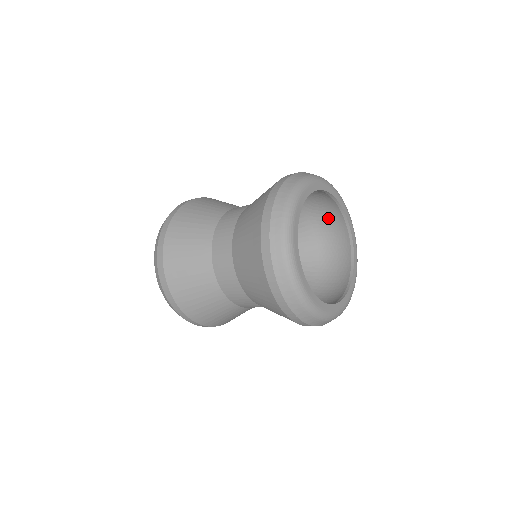
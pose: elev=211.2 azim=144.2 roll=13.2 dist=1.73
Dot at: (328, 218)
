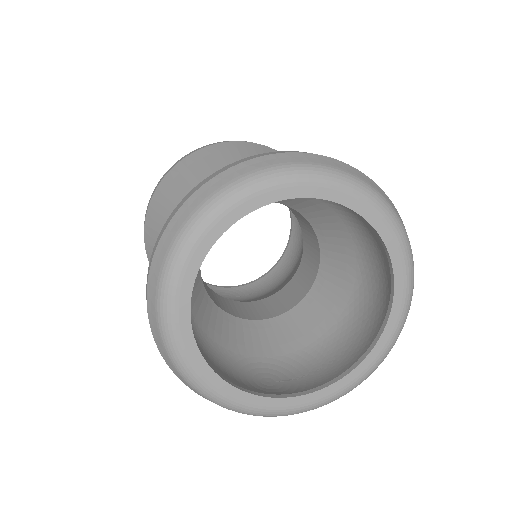
Dot at: occluded
